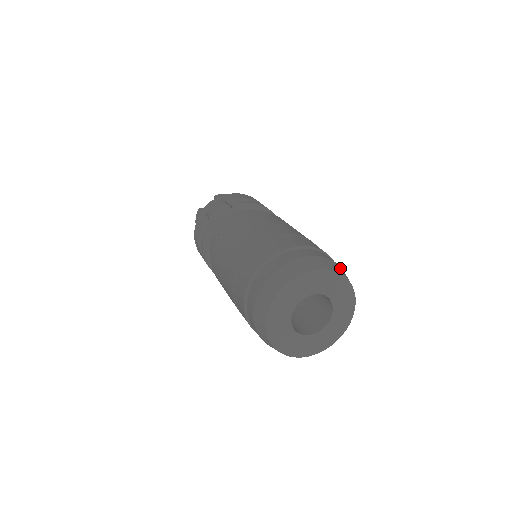
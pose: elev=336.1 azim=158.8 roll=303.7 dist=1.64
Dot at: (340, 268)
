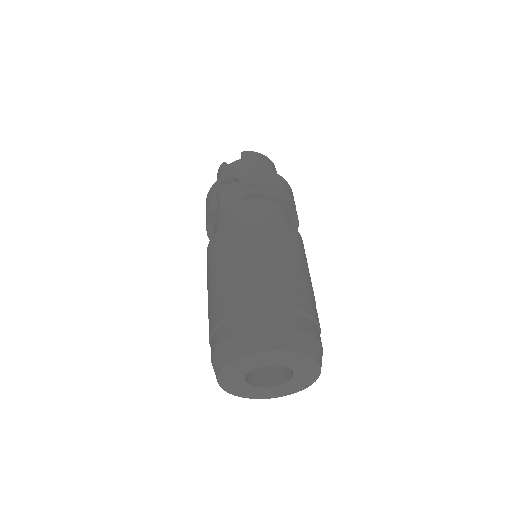
Dot at: (310, 341)
